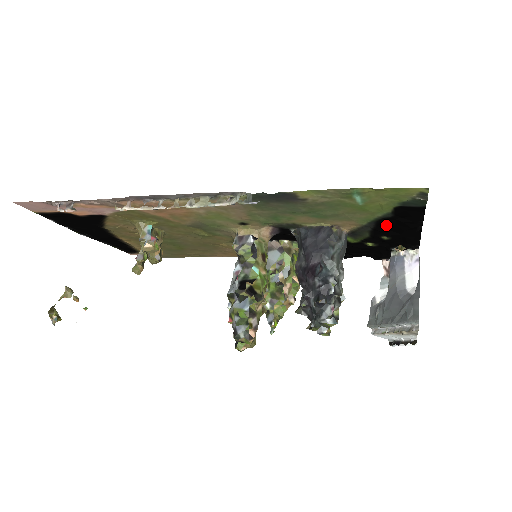
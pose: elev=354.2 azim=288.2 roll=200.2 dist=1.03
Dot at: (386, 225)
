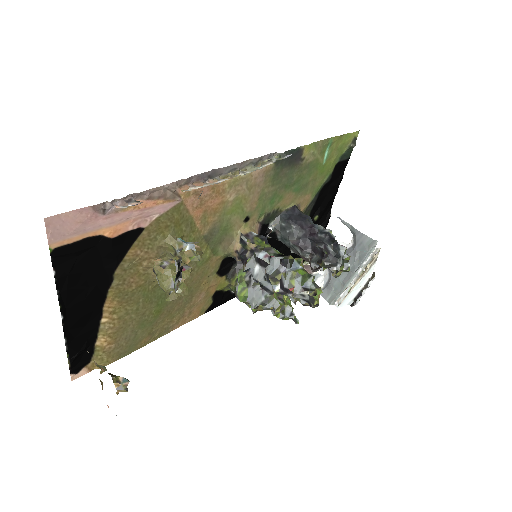
Dot at: (322, 197)
